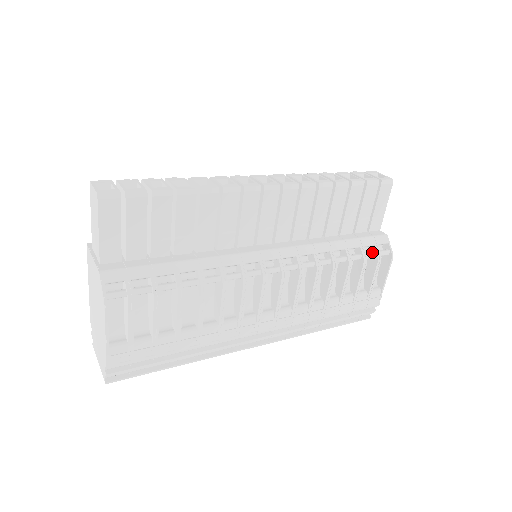
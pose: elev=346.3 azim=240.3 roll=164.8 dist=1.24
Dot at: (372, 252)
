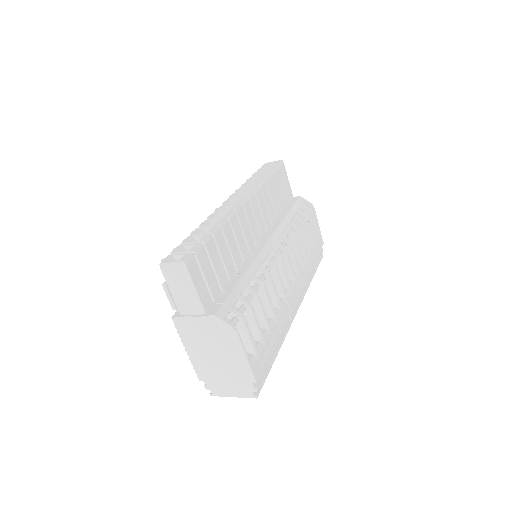
Dot at: (304, 210)
